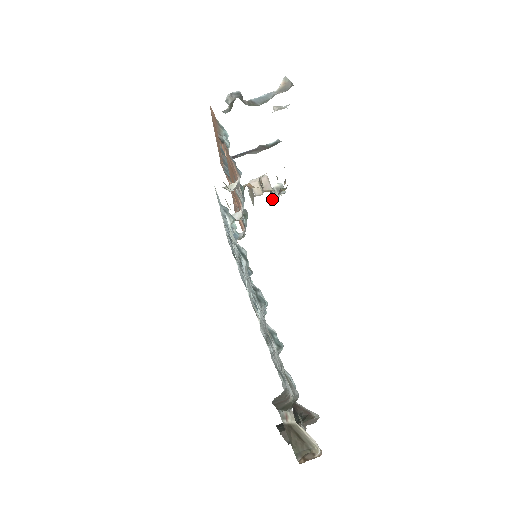
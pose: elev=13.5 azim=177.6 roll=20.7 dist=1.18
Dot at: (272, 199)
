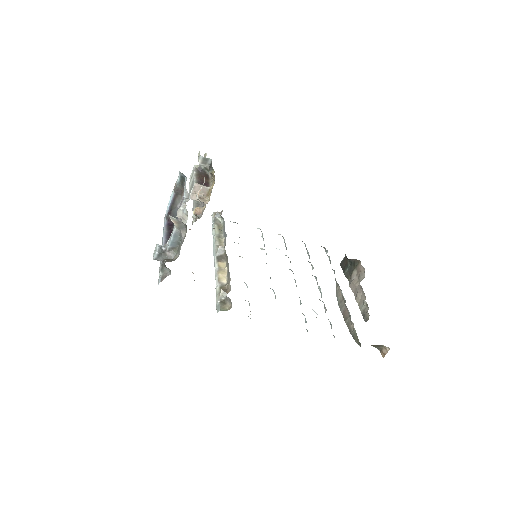
Dot at: (208, 172)
